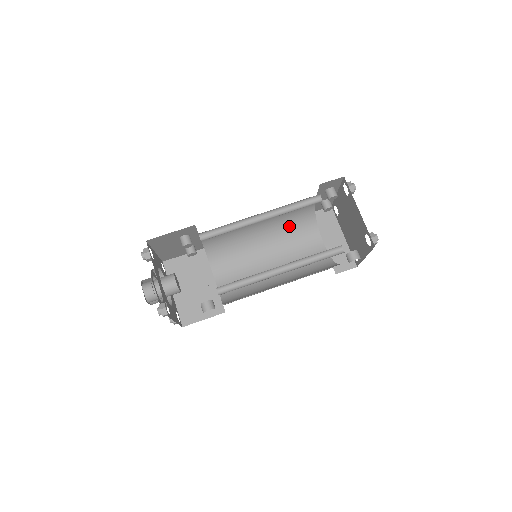
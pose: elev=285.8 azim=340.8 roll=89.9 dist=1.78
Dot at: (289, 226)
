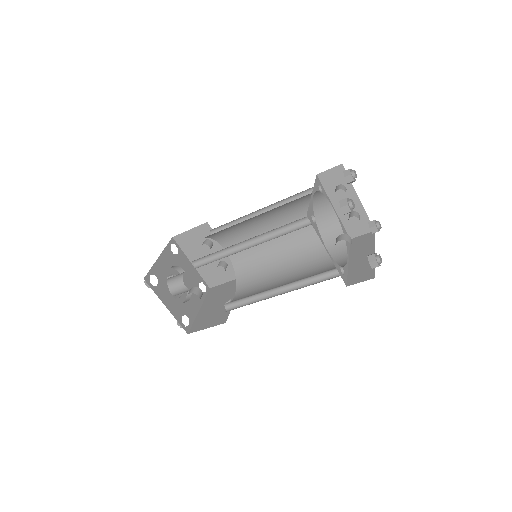
Dot at: (314, 244)
